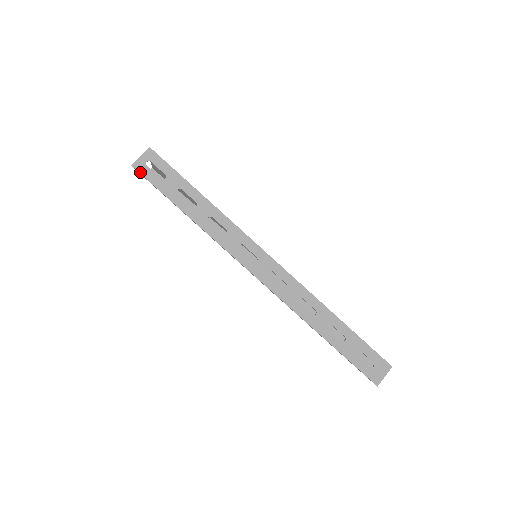
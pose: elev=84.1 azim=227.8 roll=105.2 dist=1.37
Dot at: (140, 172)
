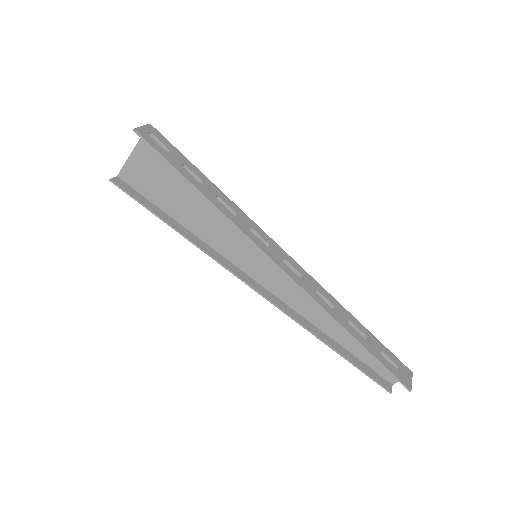
Dot at: (143, 137)
